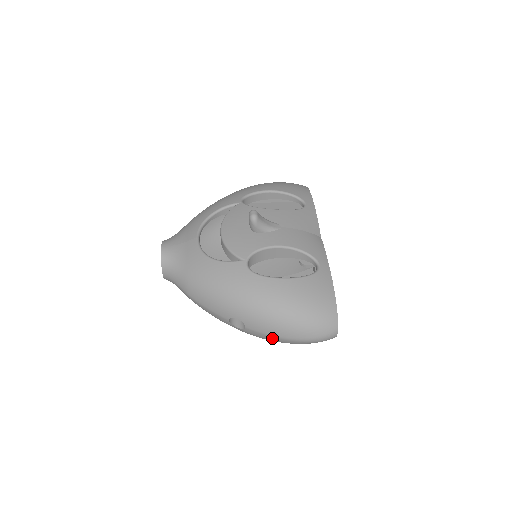
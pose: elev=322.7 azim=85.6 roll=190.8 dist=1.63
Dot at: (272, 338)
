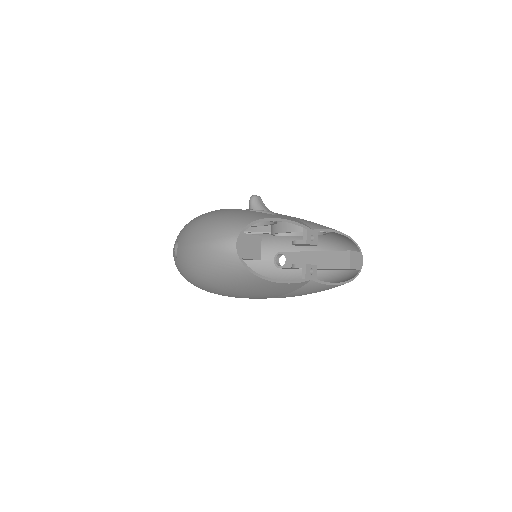
Dot at: (186, 253)
